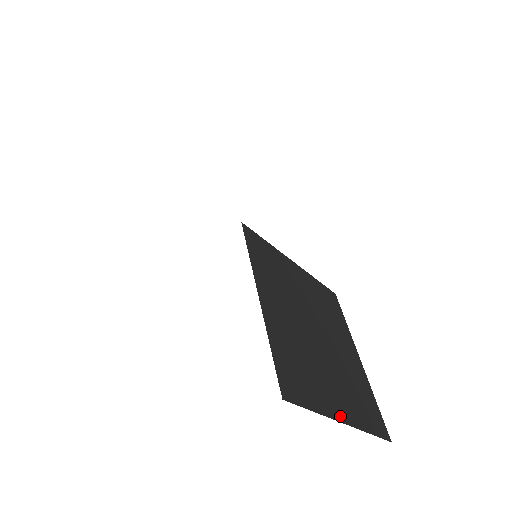
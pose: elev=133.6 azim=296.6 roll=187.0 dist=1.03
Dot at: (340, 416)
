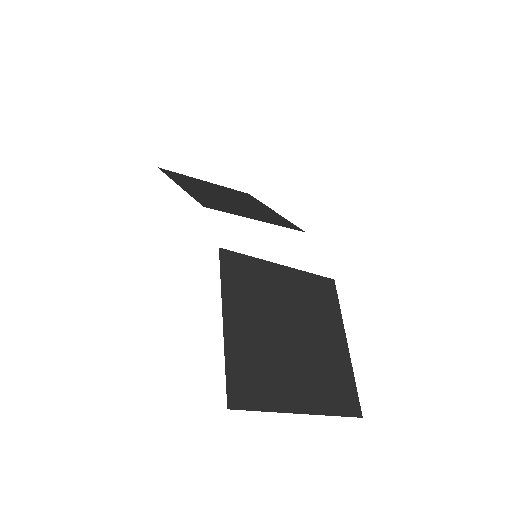
Dot at: (296, 408)
